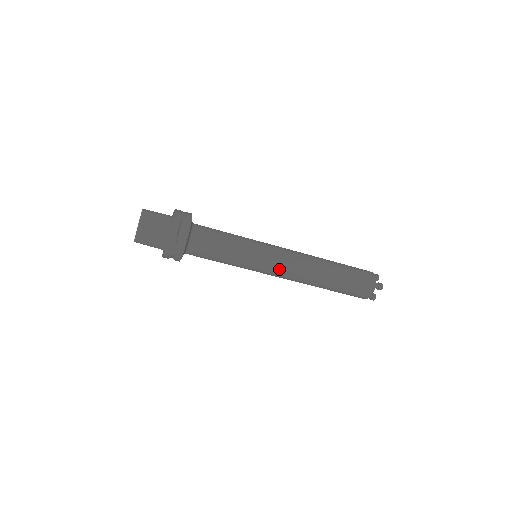
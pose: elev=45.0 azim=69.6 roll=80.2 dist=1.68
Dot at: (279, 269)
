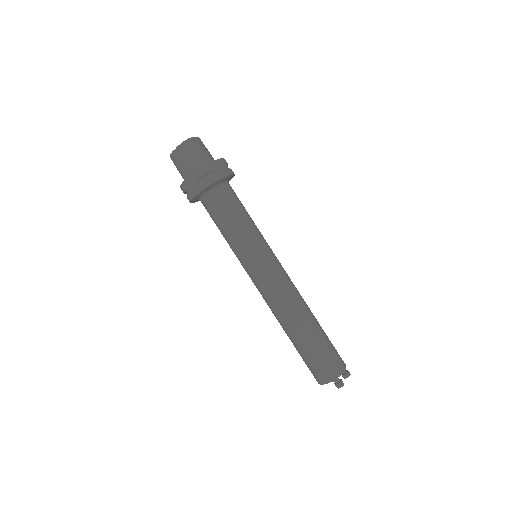
Dot at: (281, 270)
